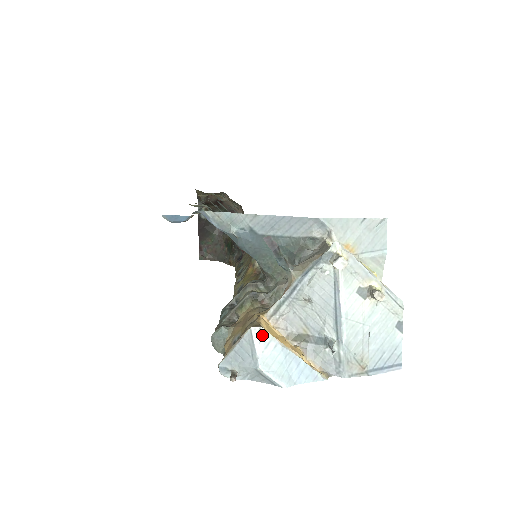
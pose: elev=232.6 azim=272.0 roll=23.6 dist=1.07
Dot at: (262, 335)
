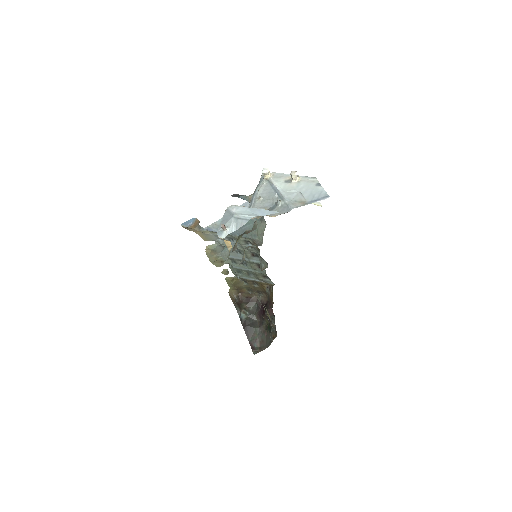
Dot at: (233, 207)
